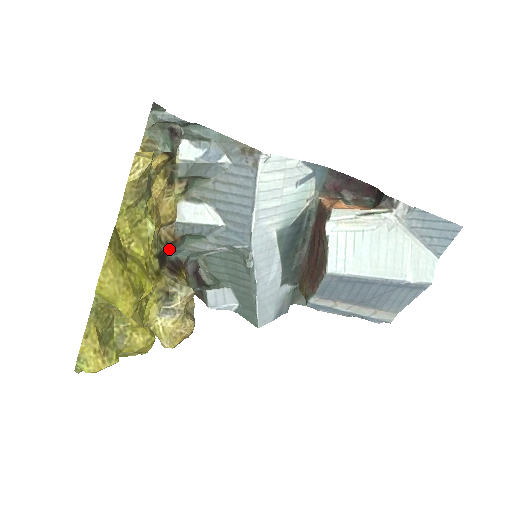
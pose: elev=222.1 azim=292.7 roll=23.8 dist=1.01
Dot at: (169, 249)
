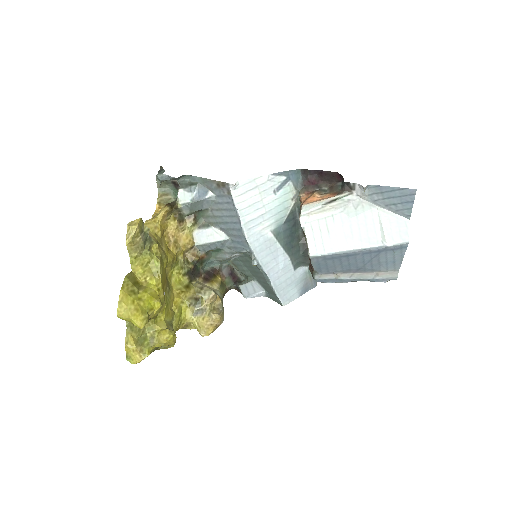
Dot at: (200, 264)
